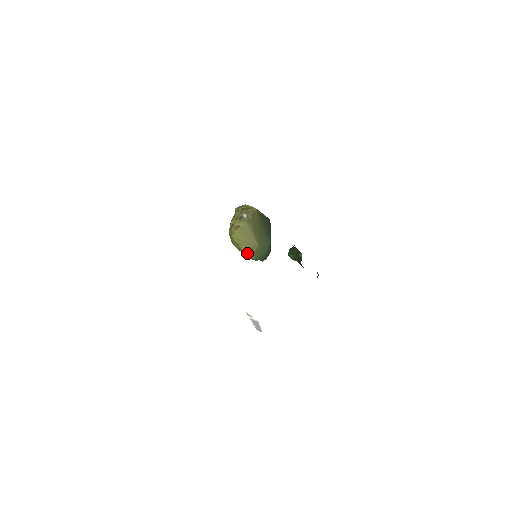
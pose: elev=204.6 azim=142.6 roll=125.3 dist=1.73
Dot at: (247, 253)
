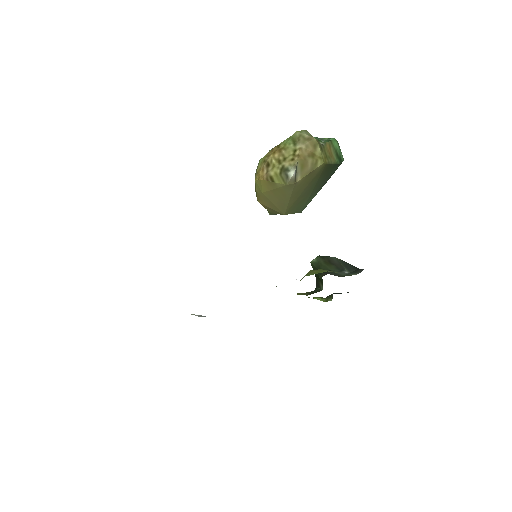
Dot at: occluded
